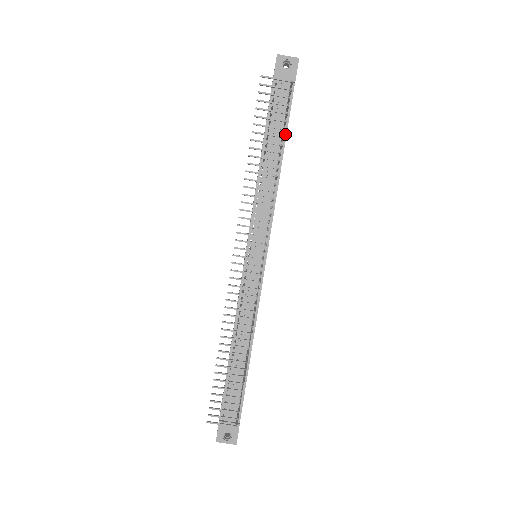
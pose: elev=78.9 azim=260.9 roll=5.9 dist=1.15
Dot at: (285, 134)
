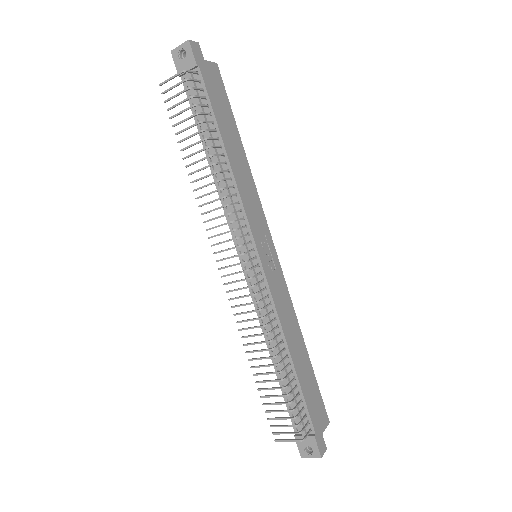
Dot at: (215, 122)
